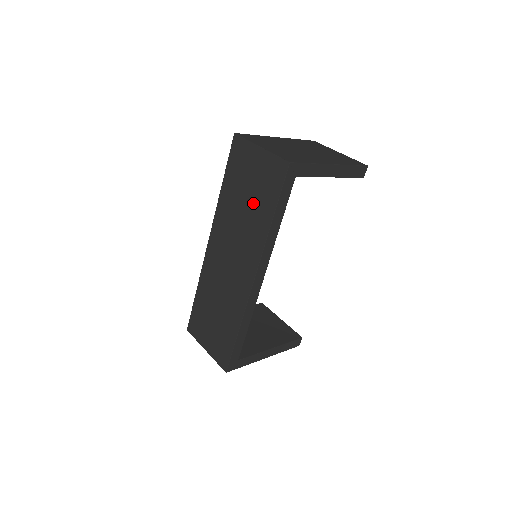
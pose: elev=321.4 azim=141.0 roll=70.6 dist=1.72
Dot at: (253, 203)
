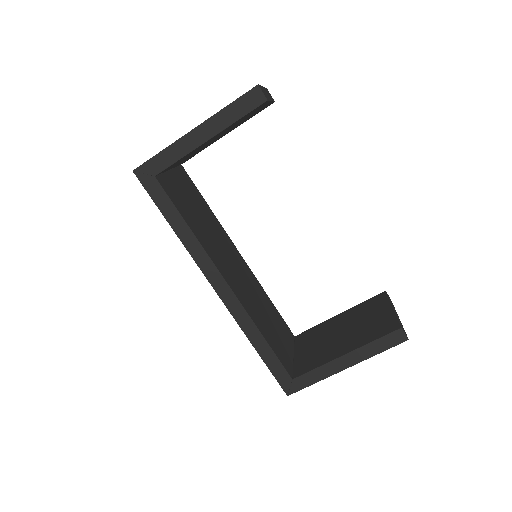
Dot at: occluded
